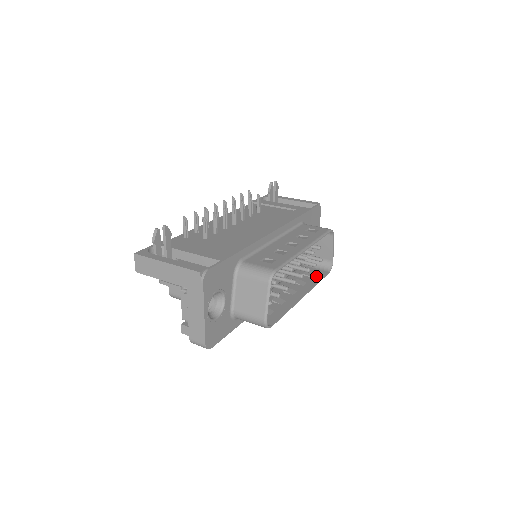
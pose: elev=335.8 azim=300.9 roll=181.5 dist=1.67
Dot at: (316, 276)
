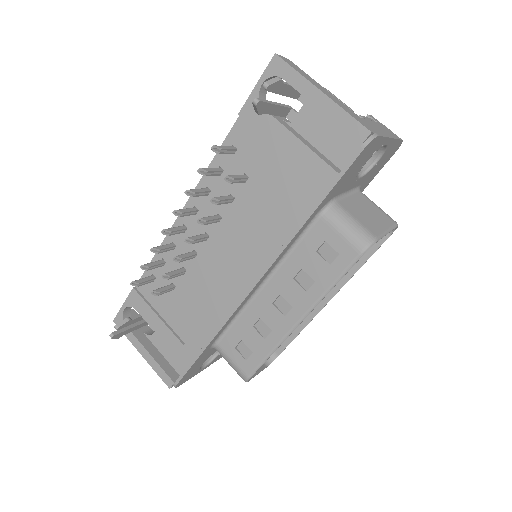
Dot at: occluded
